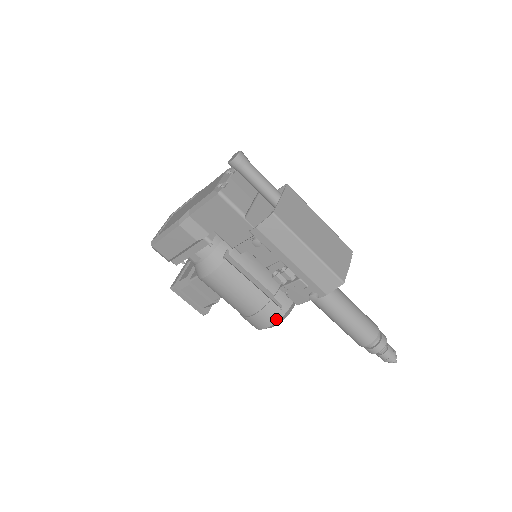
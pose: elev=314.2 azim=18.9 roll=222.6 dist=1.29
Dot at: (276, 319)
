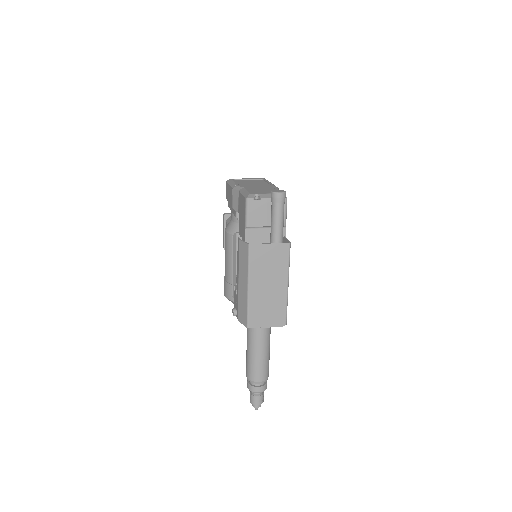
Dot at: (230, 298)
